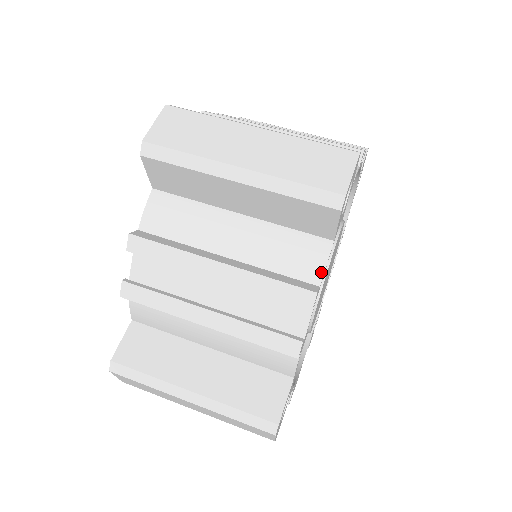
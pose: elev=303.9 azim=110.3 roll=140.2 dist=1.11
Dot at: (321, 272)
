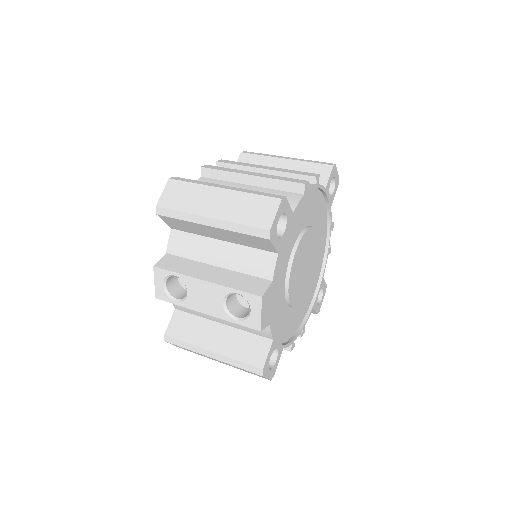
Dot at: (319, 184)
